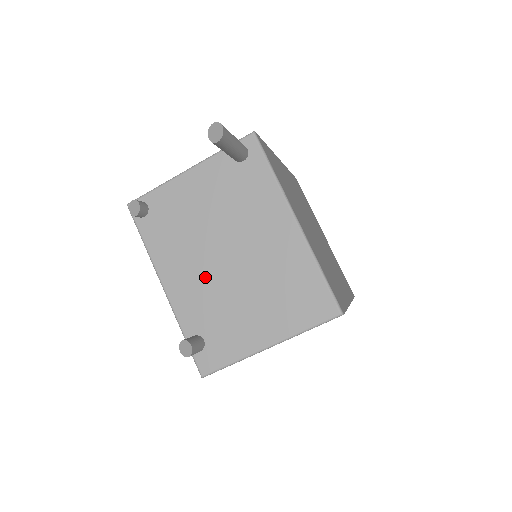
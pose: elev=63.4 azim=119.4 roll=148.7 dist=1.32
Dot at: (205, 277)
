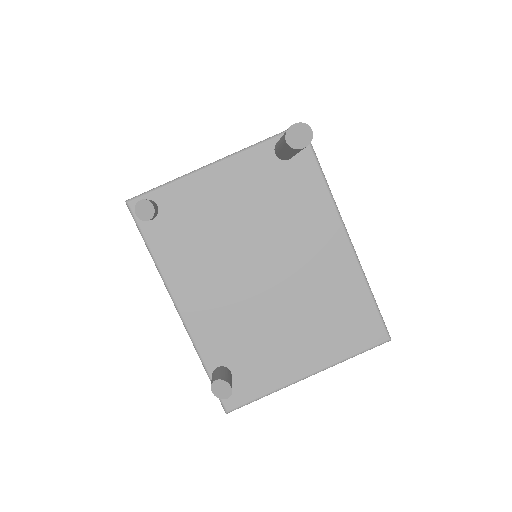
Dot at: (234, 298)
